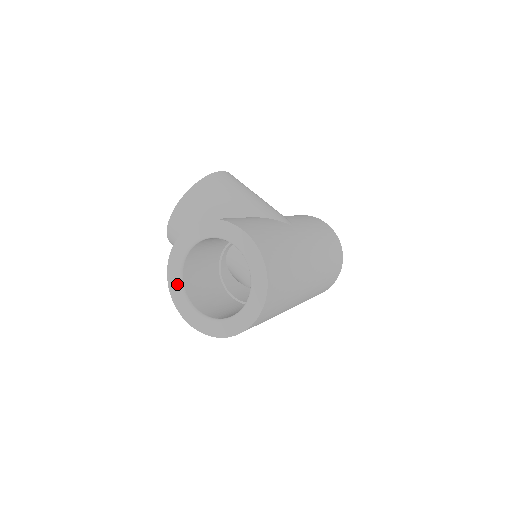
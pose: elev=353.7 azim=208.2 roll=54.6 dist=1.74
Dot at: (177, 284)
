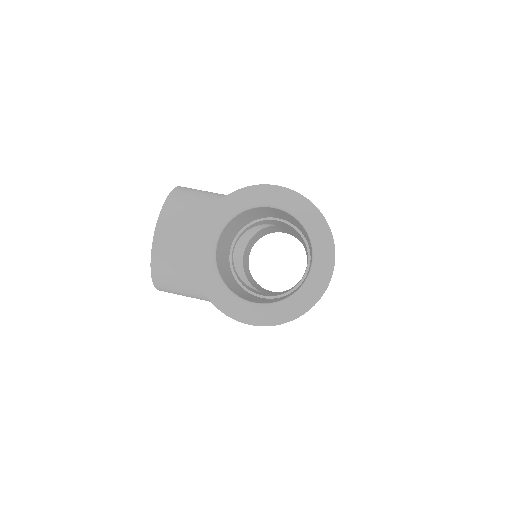
Dot at: (217, 287)
